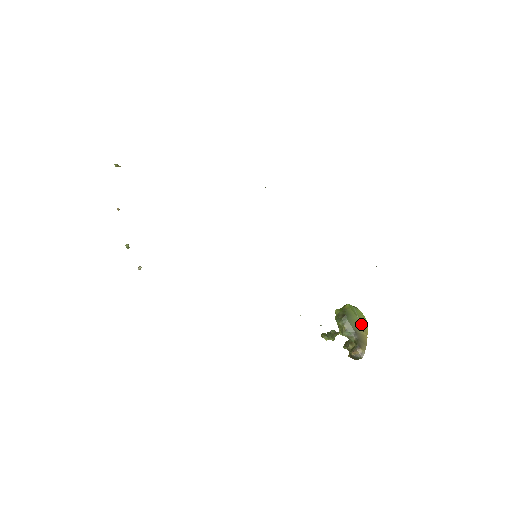
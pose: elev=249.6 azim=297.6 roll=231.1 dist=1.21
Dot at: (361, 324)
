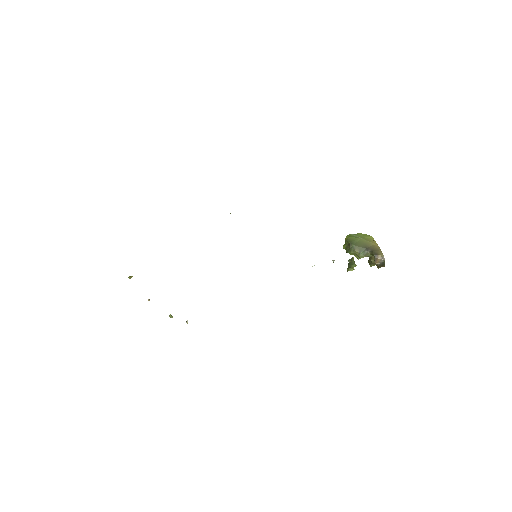
Dot at: (366, 240)
